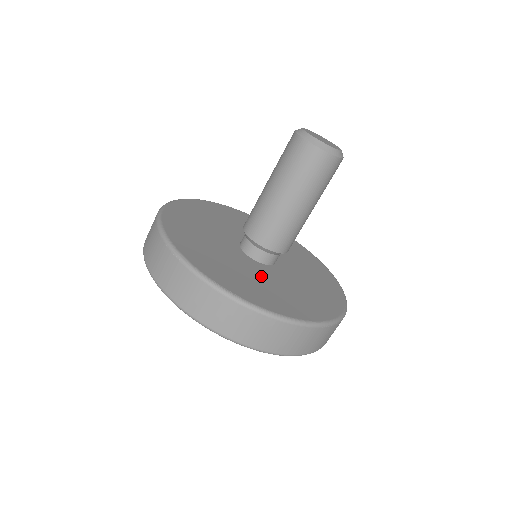
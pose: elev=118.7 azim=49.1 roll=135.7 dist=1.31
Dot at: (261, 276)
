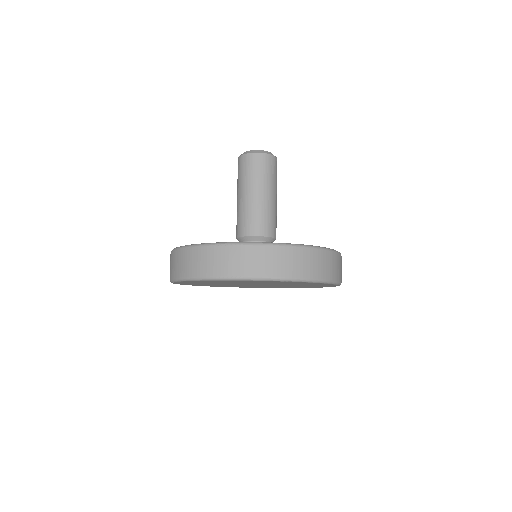
Dot at: occluded
